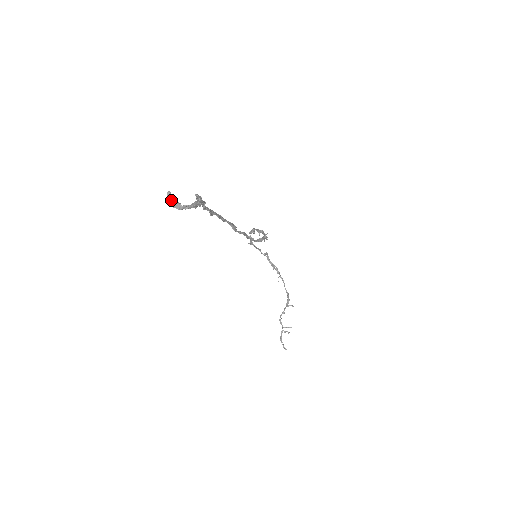
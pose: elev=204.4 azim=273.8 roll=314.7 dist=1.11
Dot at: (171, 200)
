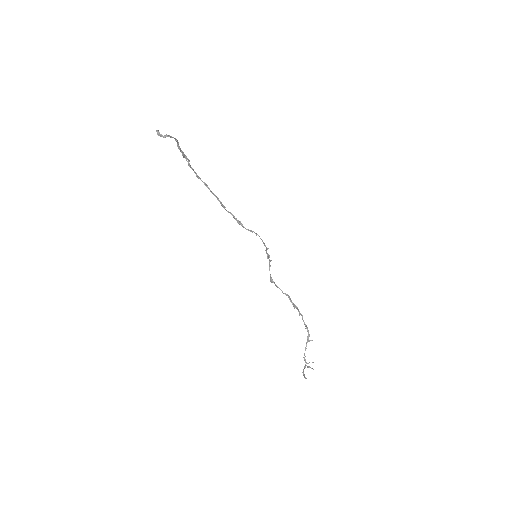
Dot at: (158, 132)
